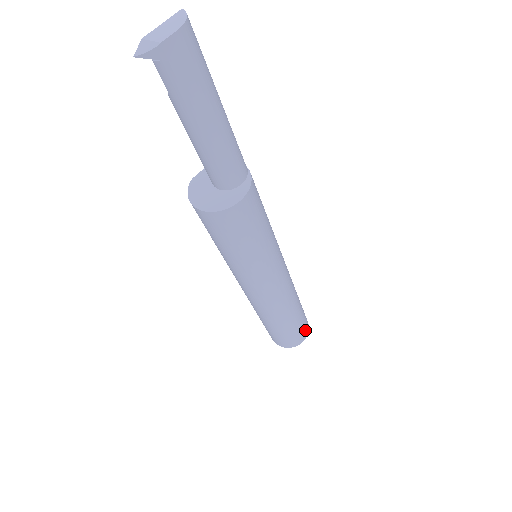
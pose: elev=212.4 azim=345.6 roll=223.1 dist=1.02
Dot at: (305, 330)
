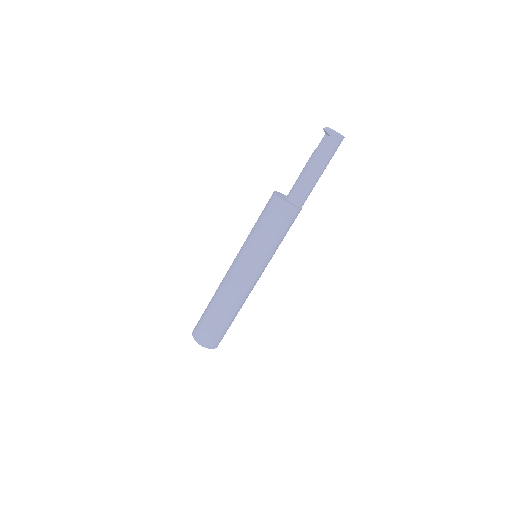
Dot at: (216, 341)
